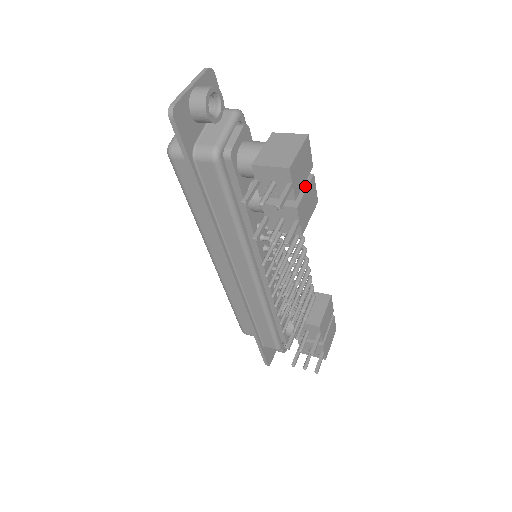
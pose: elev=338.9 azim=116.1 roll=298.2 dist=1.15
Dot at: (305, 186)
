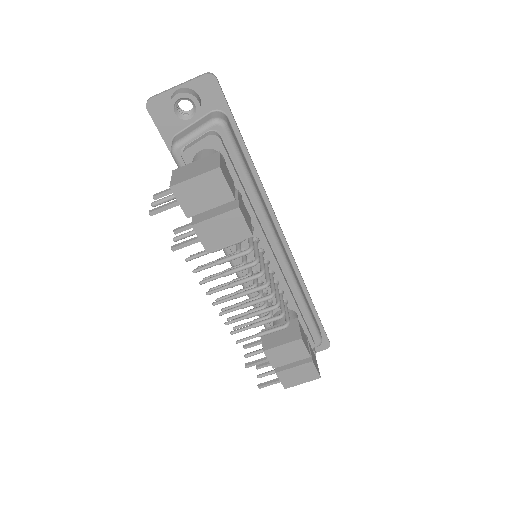
Dot at: (220, 213)
